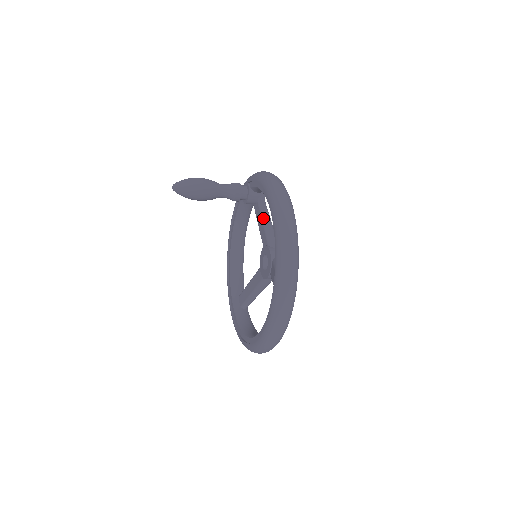
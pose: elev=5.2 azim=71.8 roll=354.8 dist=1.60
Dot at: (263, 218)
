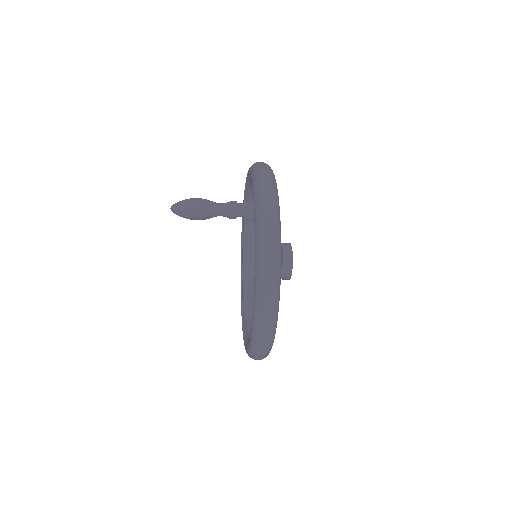
Dot at: occluded
